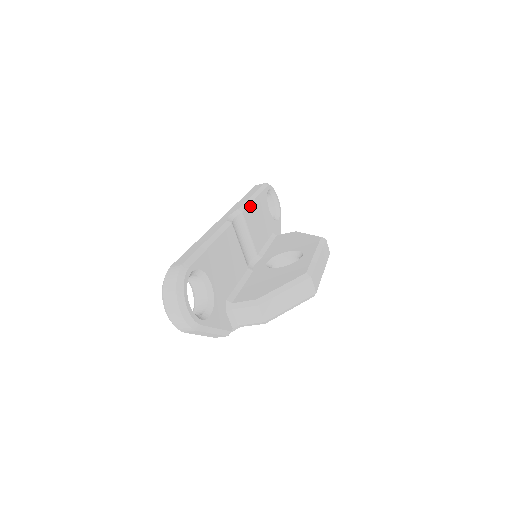
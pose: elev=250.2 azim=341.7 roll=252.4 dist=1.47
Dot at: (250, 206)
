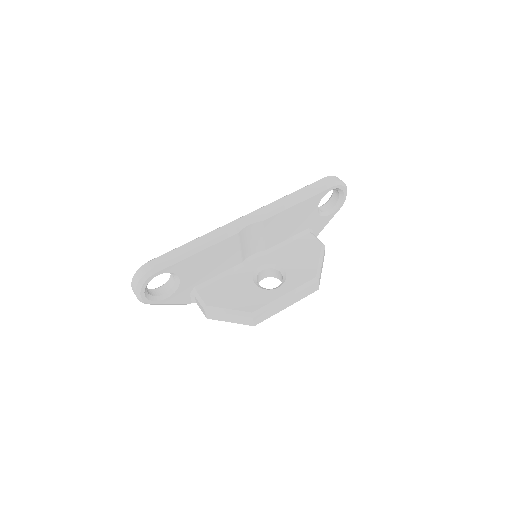
Dot at: (281, 213)
